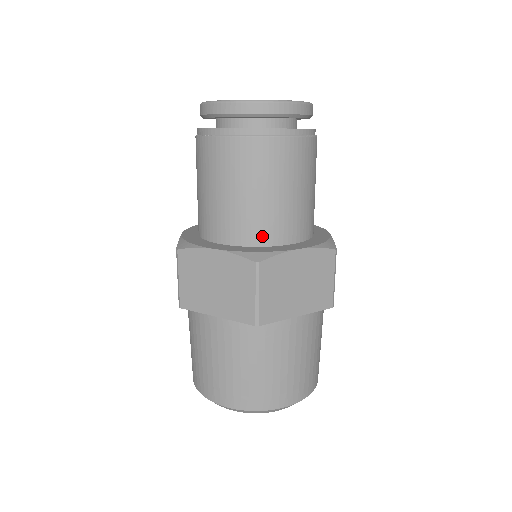
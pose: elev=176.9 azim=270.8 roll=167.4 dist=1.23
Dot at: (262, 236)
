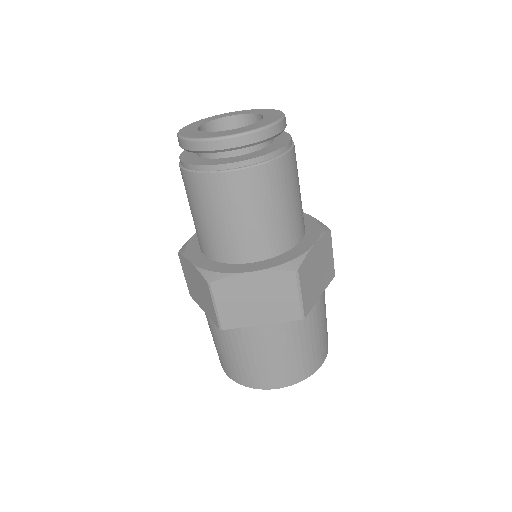
Dot at: (283, 244)
